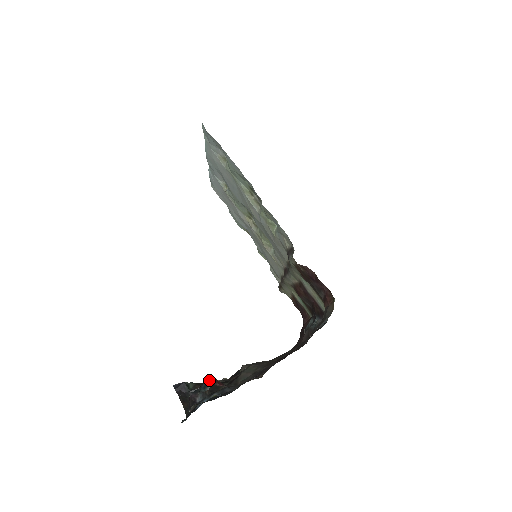
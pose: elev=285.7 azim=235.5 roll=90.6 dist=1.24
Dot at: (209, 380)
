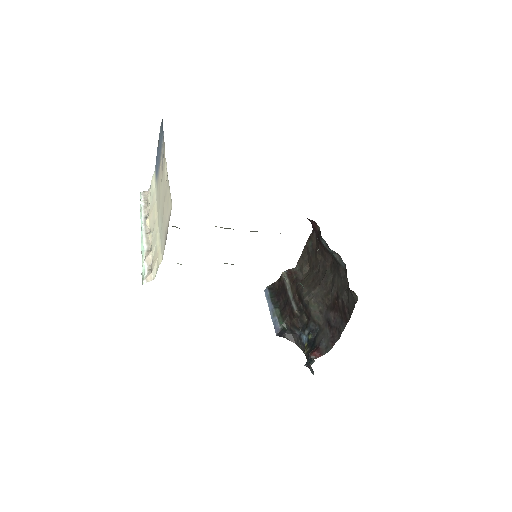
Dot at: (311, 359)
